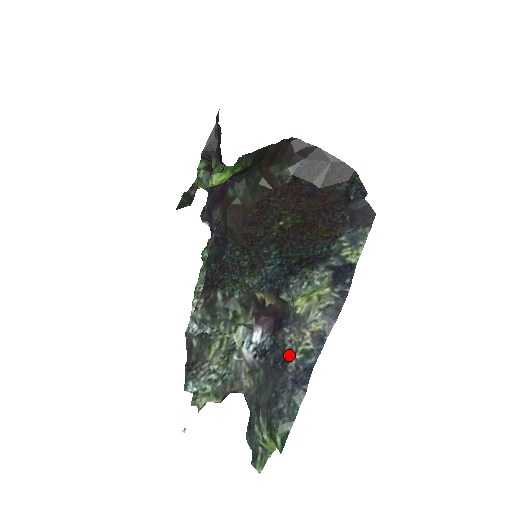
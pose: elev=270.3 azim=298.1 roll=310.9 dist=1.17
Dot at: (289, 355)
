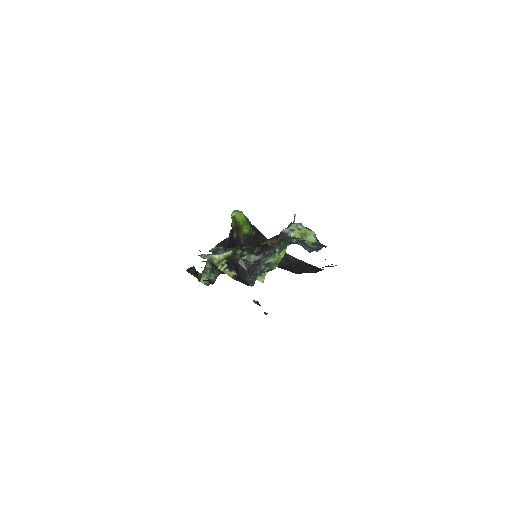
Dot at: occluded
